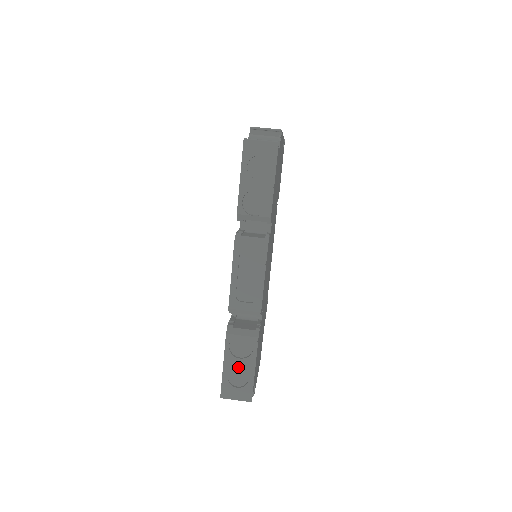
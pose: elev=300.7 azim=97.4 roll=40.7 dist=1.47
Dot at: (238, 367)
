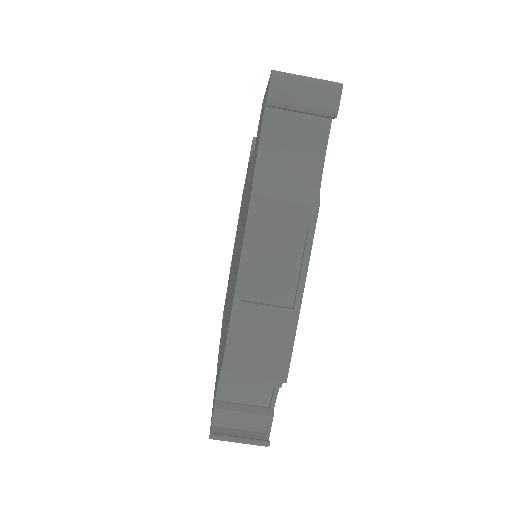
Dot at: occluded
